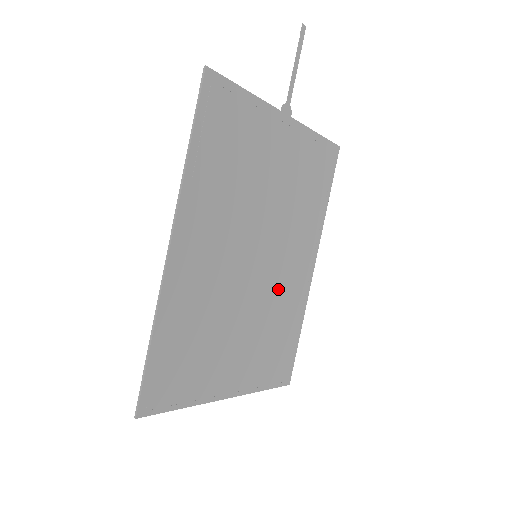
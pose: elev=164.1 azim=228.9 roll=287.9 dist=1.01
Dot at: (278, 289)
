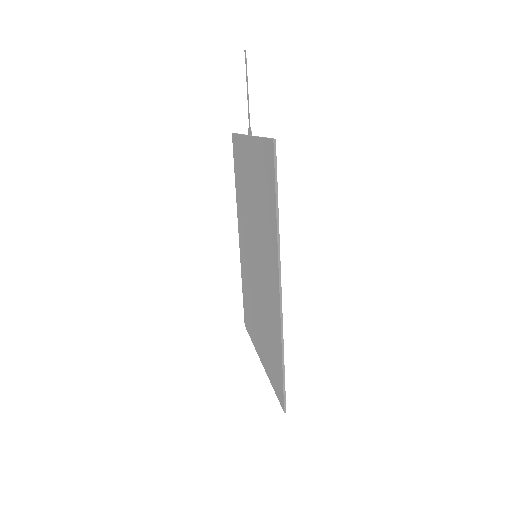
Dot at: occluded
